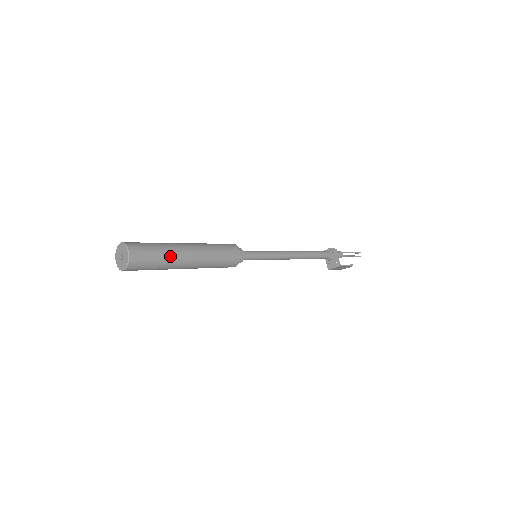
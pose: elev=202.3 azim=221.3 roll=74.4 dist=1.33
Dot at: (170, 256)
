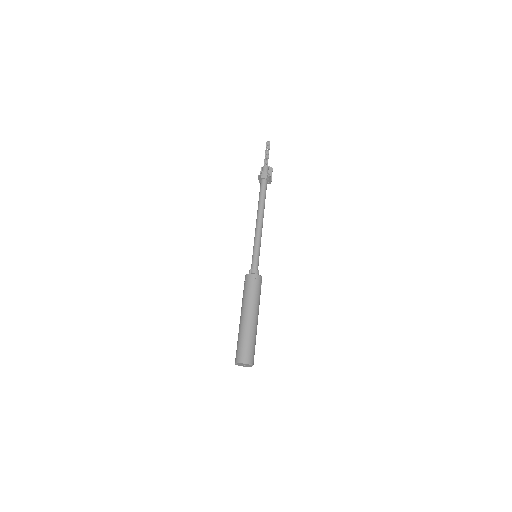
Dot at: occluded
